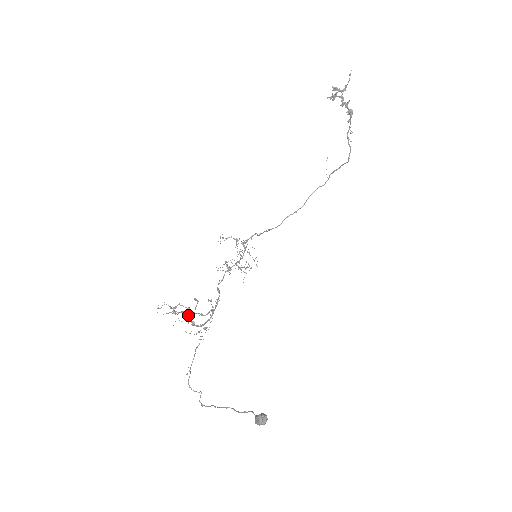
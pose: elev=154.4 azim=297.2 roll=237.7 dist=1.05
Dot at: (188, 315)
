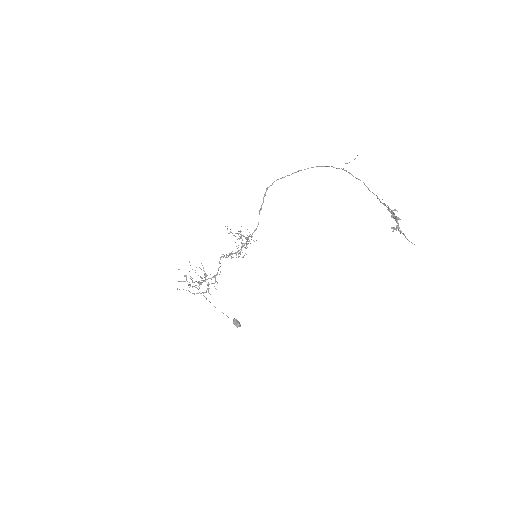
Dot at: occluded
